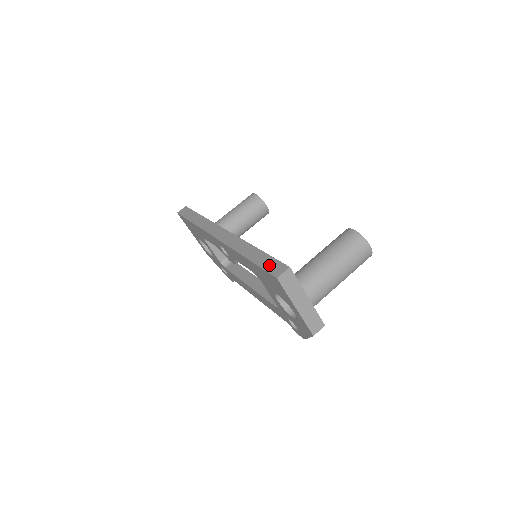
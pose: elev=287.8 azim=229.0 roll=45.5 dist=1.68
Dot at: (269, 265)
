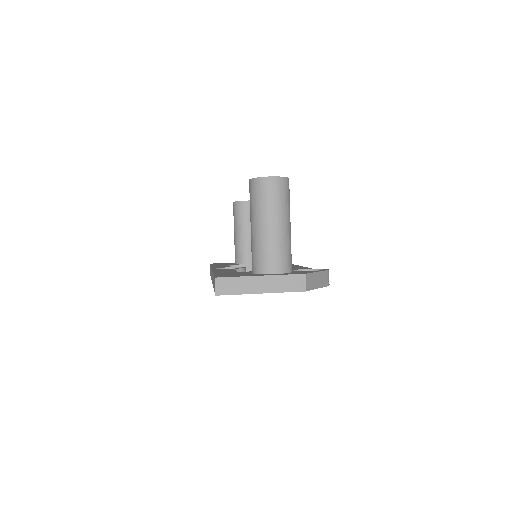
Dot at: (214, 286)
